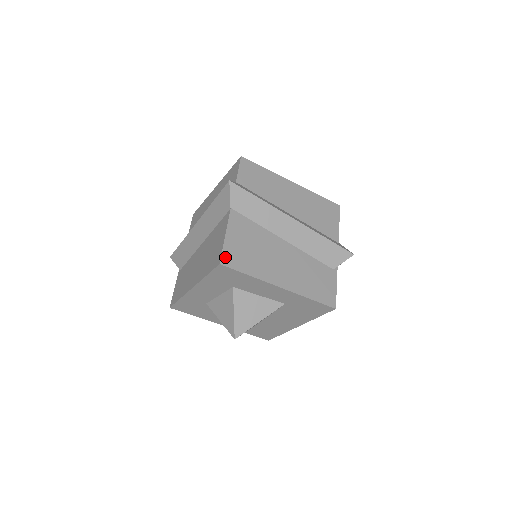
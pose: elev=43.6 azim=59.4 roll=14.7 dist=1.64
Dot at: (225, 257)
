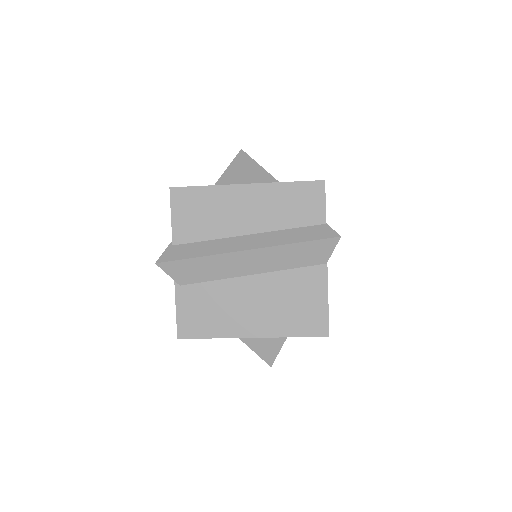
Dot at: occluded
